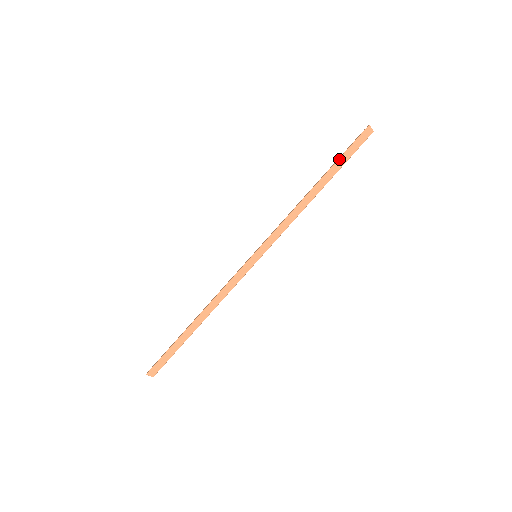
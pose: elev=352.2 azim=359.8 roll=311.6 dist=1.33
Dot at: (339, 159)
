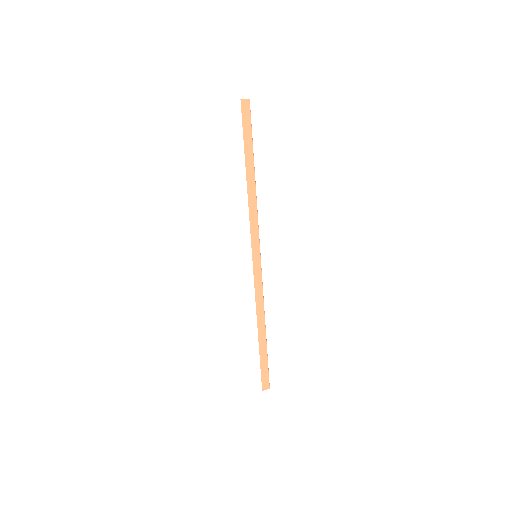
Dot at: (244, 142)
